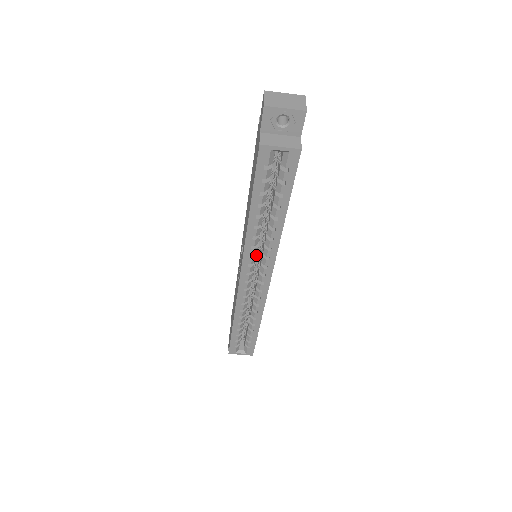
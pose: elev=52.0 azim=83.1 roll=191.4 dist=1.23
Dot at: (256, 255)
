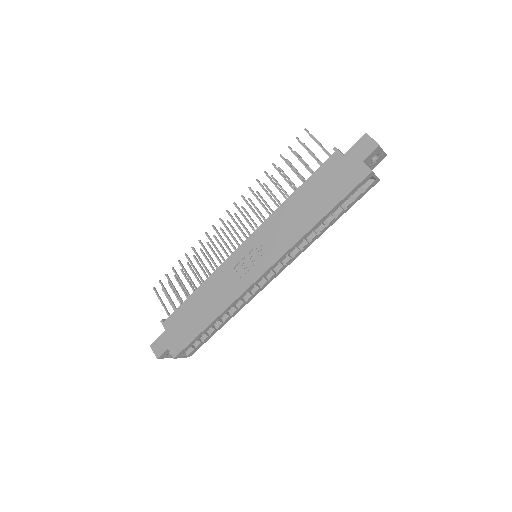
Dot at: occluded
